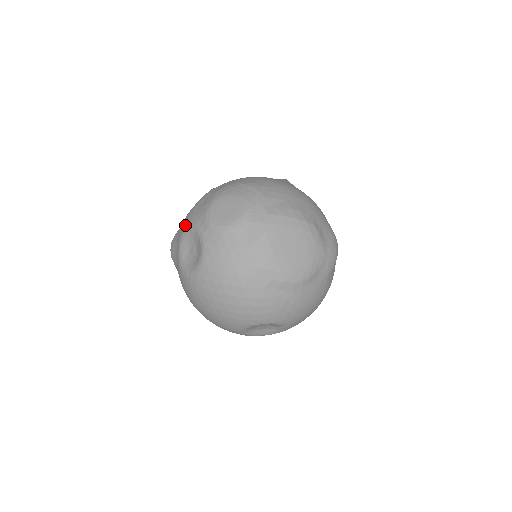
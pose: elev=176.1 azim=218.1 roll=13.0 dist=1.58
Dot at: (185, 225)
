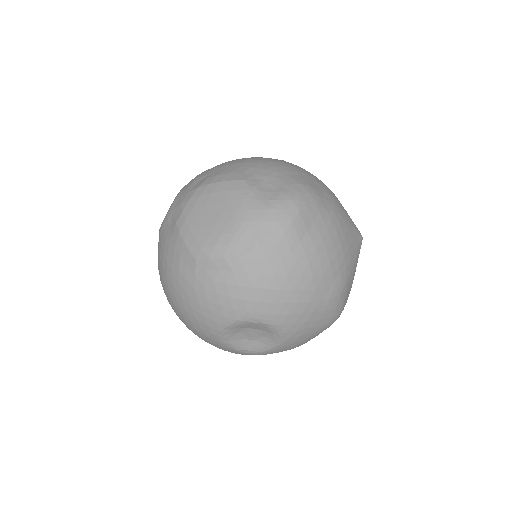
Dot at: occluded
